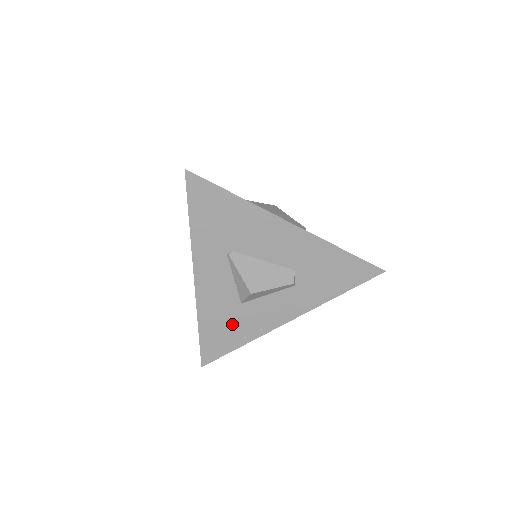
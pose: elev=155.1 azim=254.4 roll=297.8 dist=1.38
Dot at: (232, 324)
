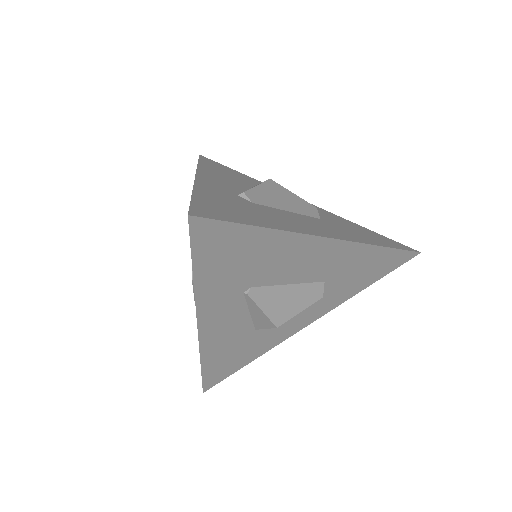
Dot at: (242, 349)
